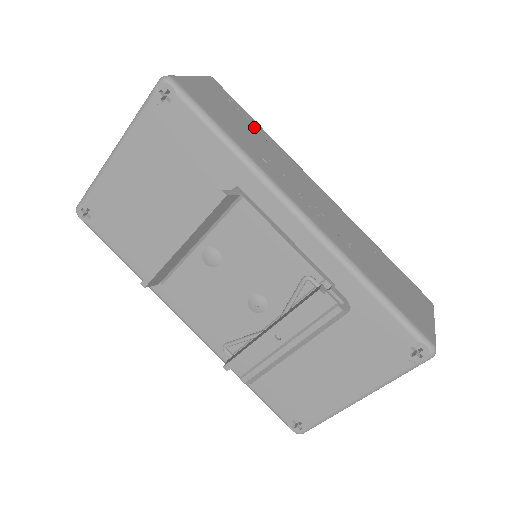
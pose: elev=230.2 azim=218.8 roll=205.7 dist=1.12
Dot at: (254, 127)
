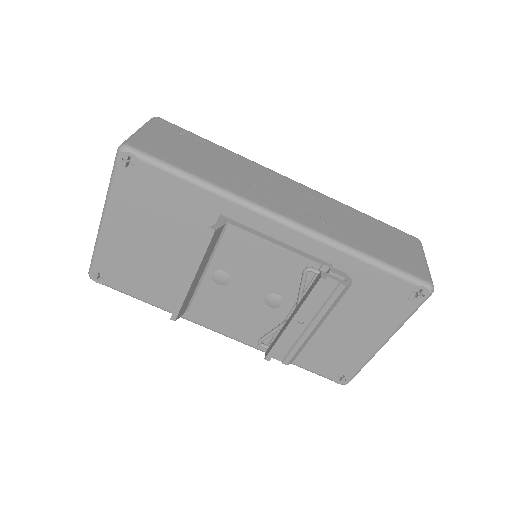
Dot at: (212, 150)
